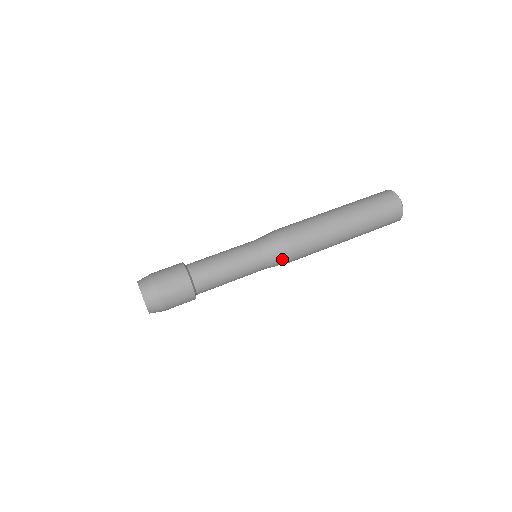
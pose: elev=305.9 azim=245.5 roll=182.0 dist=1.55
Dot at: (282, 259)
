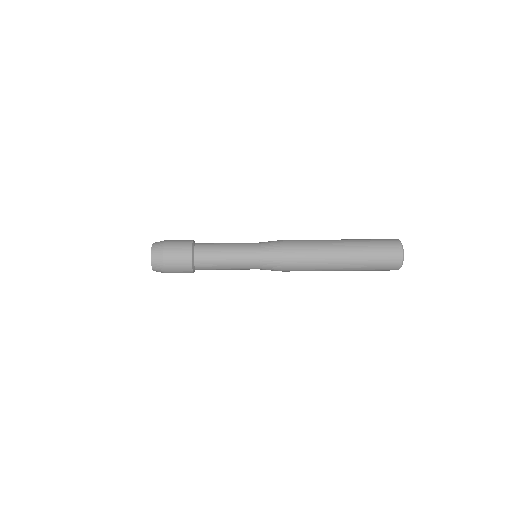
Dot at: (275, 252)
